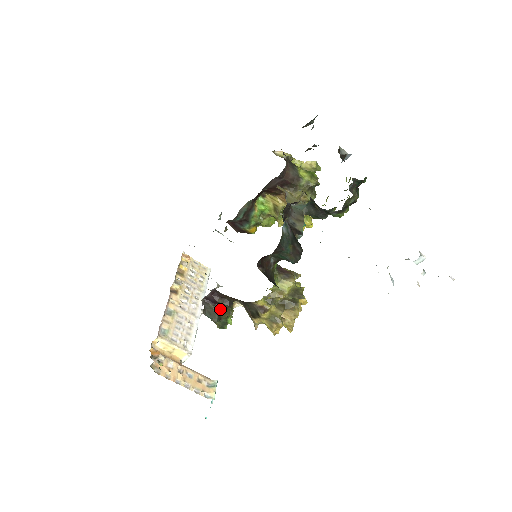
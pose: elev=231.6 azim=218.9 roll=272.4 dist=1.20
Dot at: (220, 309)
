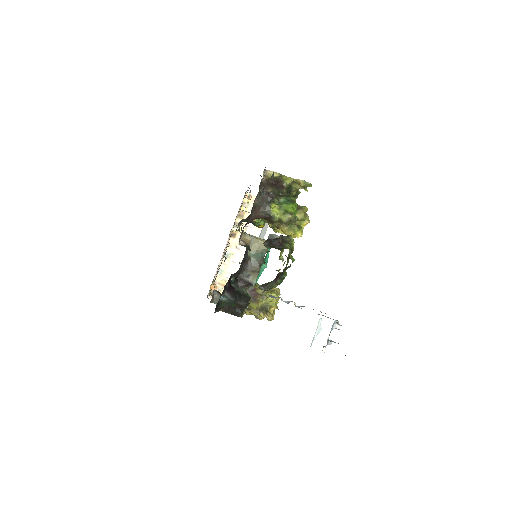
Dot at: occluded
